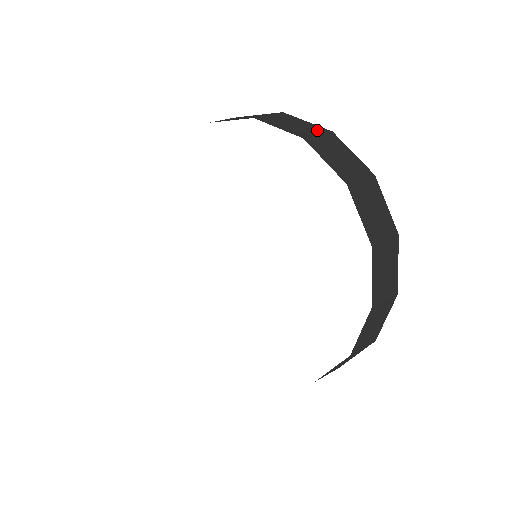
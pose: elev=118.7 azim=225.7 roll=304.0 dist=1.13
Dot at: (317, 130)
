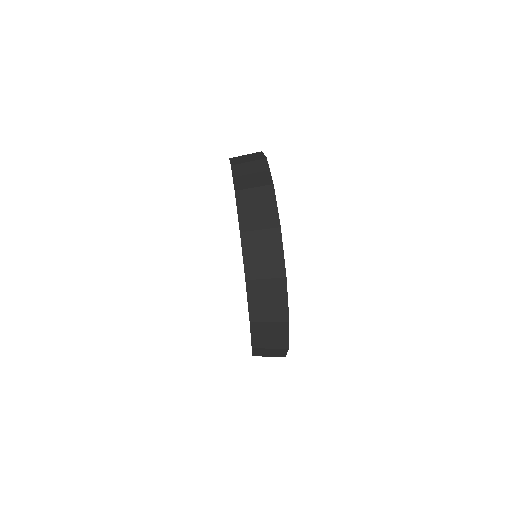
Dot at: (256, 159)
